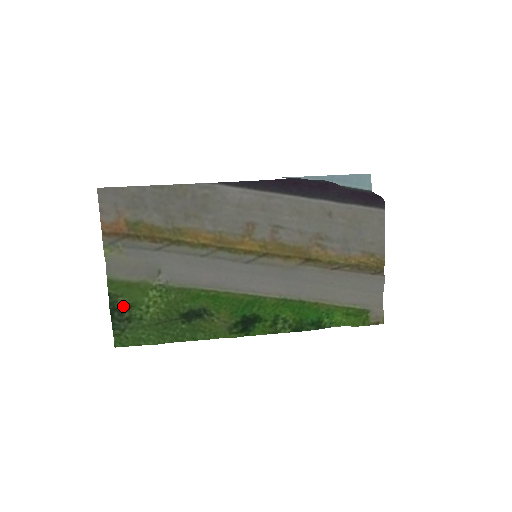
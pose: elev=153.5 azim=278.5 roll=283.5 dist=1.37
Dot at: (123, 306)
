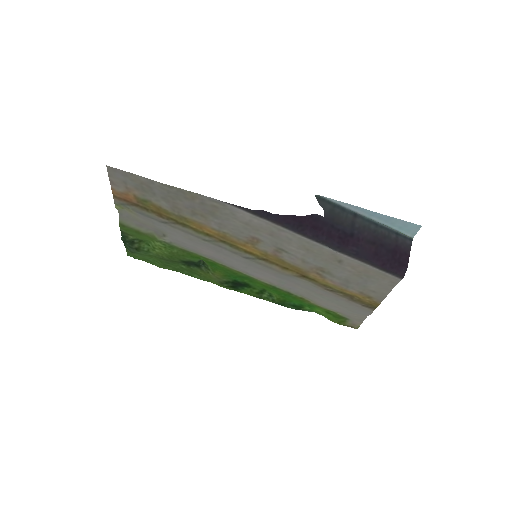
Dot at: (133, 240)
